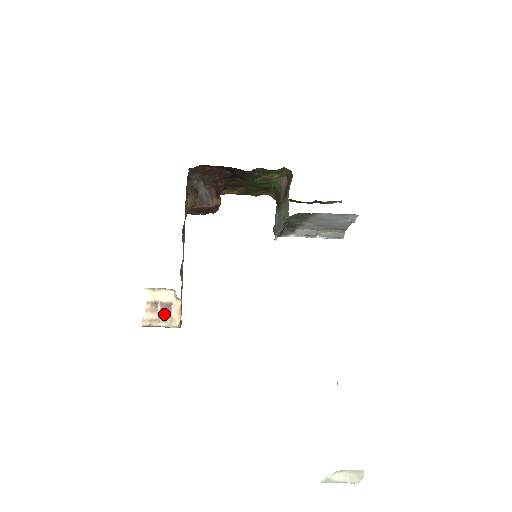
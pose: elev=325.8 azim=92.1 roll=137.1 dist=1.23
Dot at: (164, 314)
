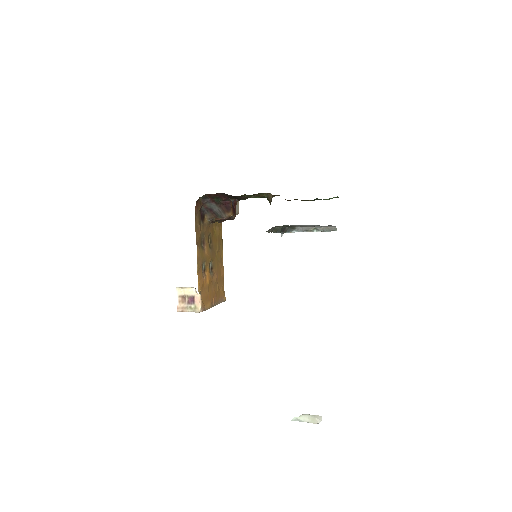
Dot at: (190, 304)
